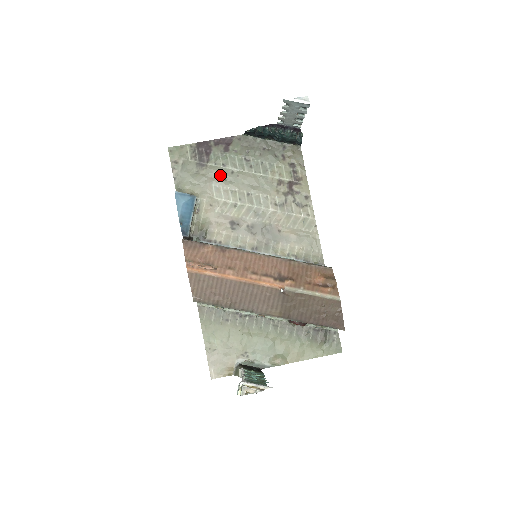
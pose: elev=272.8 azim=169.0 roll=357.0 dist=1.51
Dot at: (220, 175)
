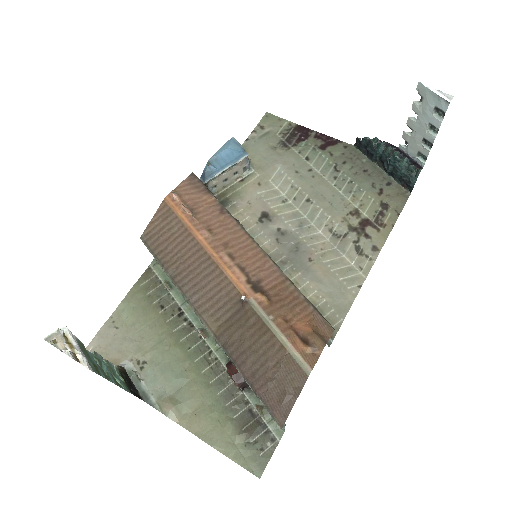
Dot at: (295, 164)
